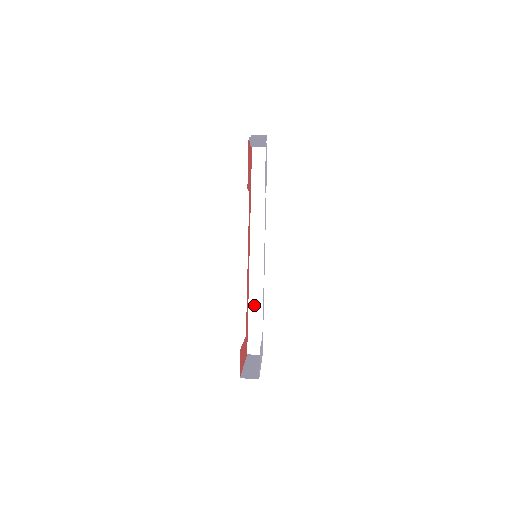
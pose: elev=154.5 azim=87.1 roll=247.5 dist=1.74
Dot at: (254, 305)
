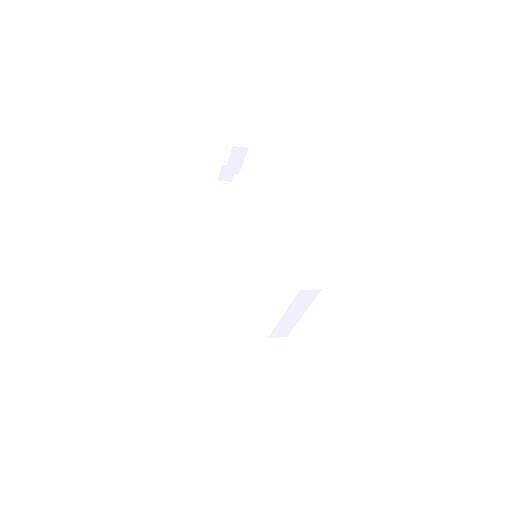
Dot at: (257, 323)
